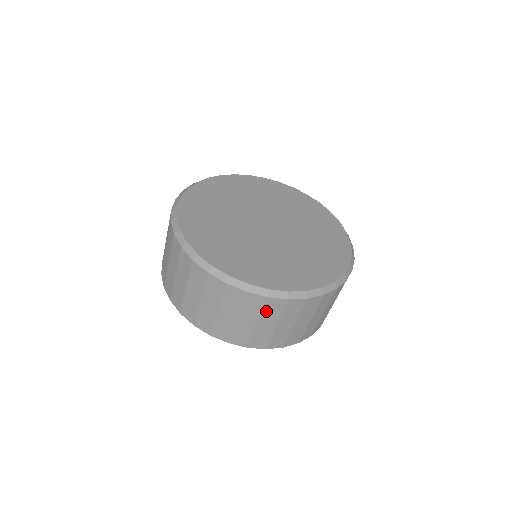
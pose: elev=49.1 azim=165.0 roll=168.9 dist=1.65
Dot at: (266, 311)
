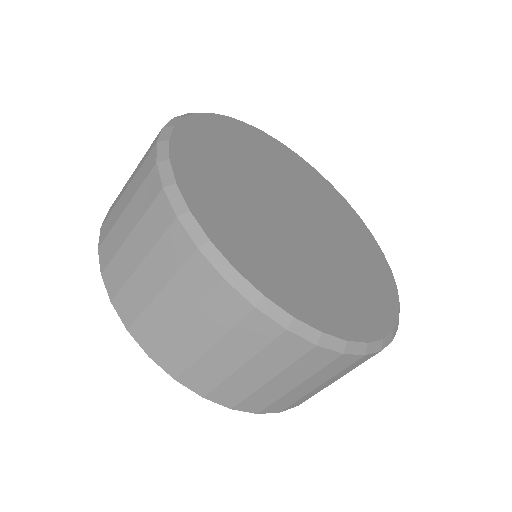
Dot at: (209, 306)
